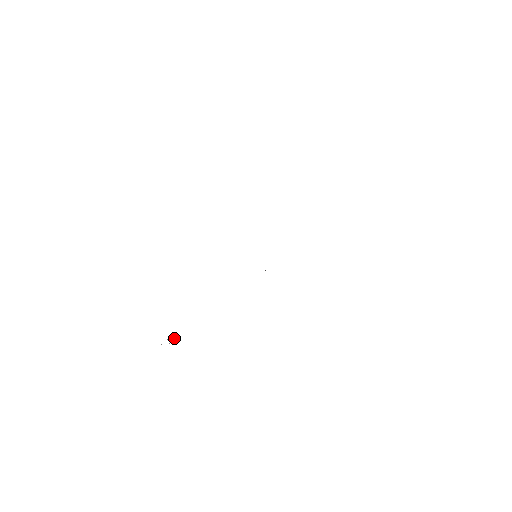
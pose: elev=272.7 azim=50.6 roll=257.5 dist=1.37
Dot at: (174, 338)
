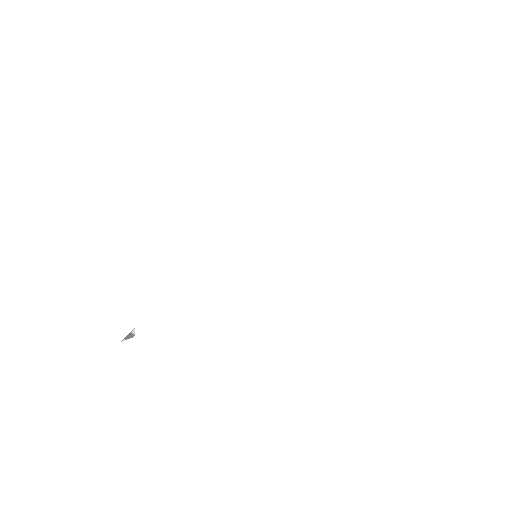
Dot at: (132, 333)
